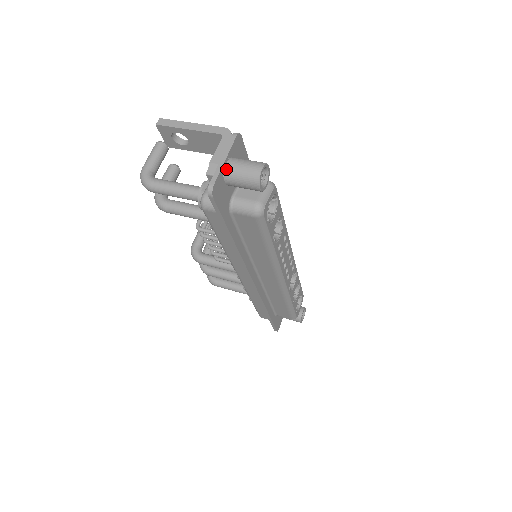
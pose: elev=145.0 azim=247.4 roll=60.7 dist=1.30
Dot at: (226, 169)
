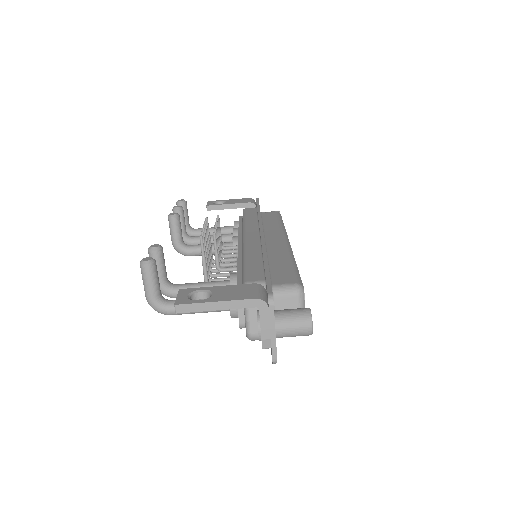
Dot at: (277, 336)
